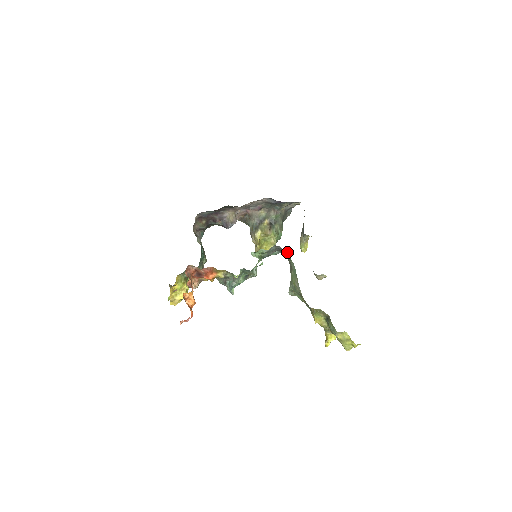
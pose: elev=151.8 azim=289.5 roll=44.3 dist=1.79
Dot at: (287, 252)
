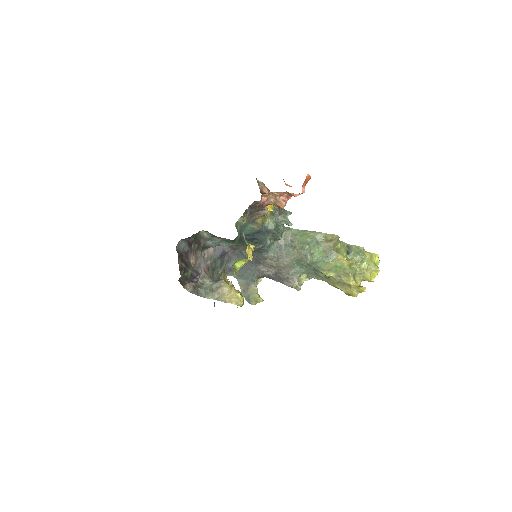
Dot at: occluded
